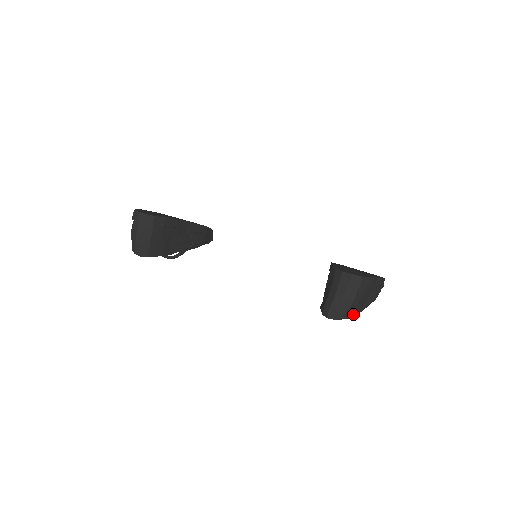
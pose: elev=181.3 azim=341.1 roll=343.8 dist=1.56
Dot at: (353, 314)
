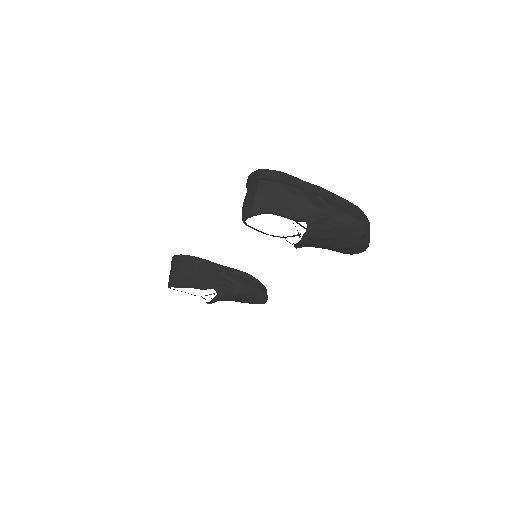
Dot at: (269, 209)
